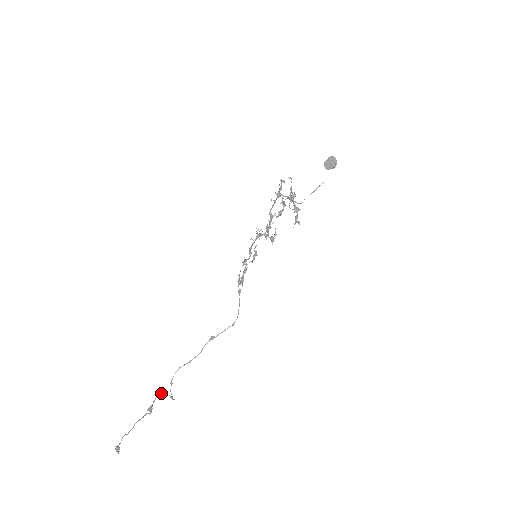
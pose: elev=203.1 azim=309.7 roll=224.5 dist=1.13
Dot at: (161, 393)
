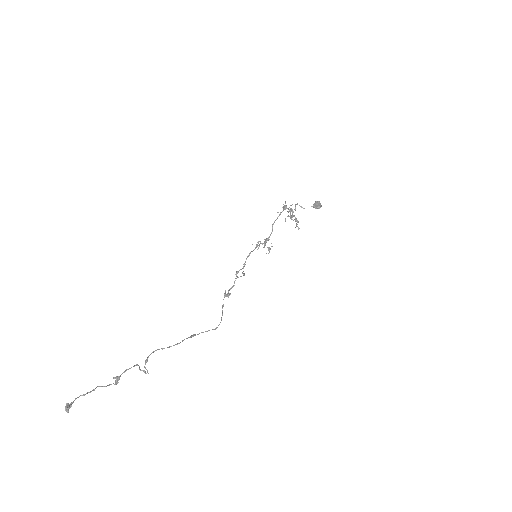
Dot at: (134, 366)
